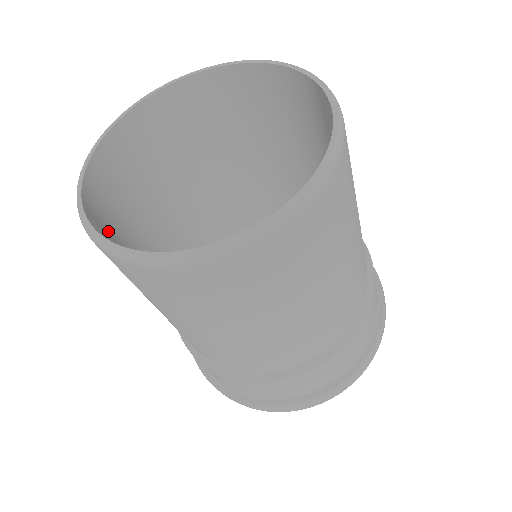
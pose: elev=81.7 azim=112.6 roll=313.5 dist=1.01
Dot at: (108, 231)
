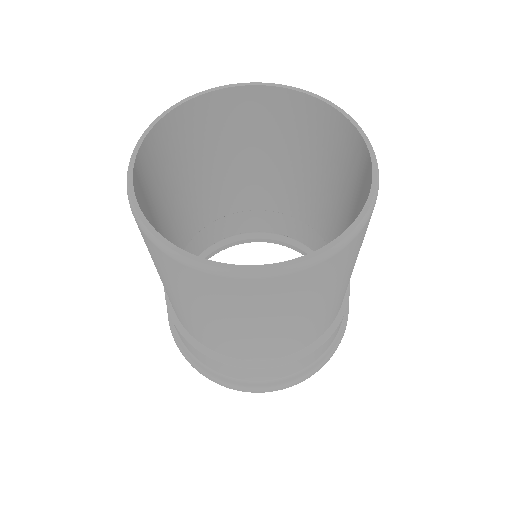
Dot at: (144, 212)
